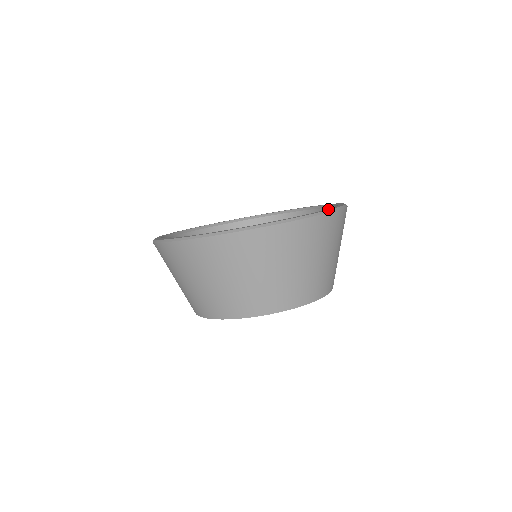
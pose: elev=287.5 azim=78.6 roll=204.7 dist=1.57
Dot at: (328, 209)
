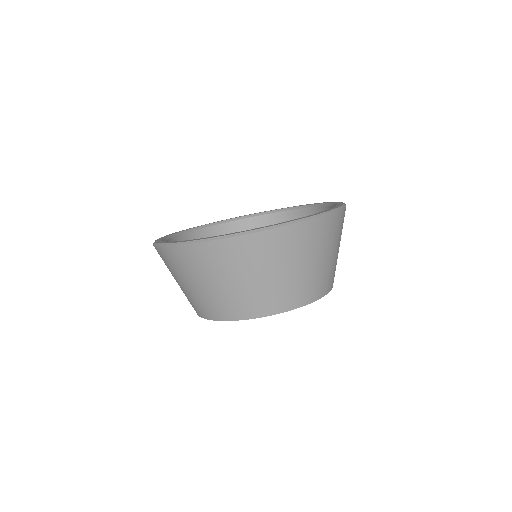
Dot at: (329, 209)
